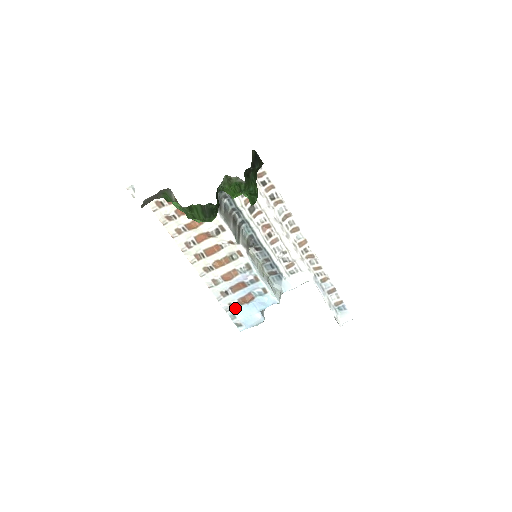
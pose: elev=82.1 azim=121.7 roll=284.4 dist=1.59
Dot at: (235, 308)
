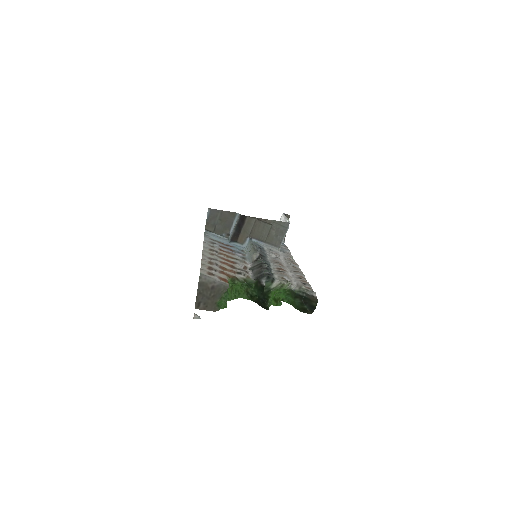
Dot at: (213, 239)
